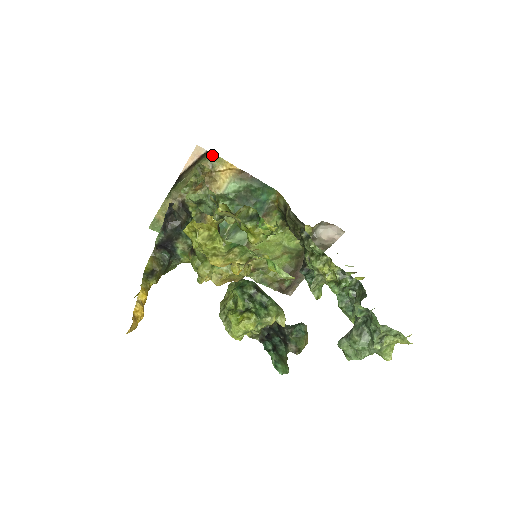
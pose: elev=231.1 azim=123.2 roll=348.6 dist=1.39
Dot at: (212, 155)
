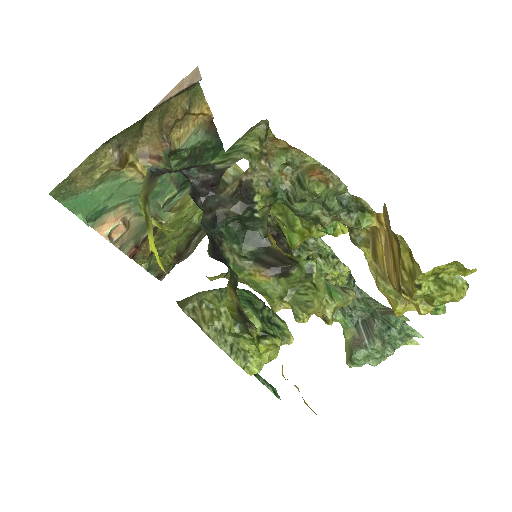
Dot at: (196, 86)
